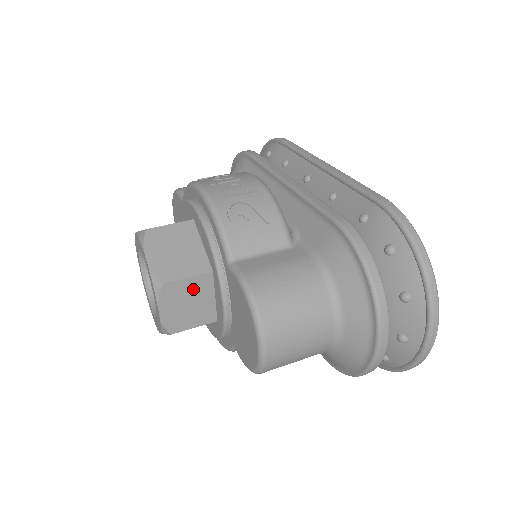
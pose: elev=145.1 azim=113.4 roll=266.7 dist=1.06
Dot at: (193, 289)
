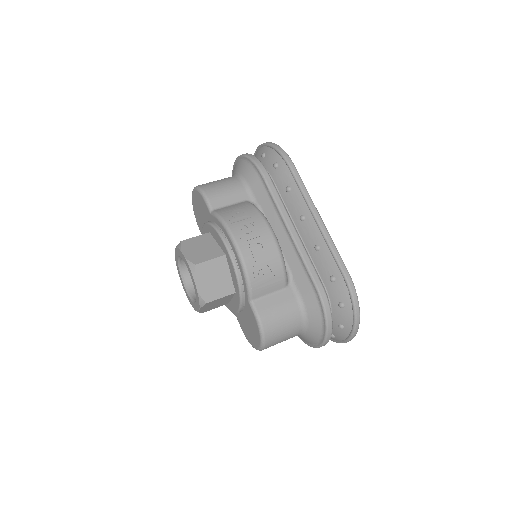
Dot at: (221, 300)
